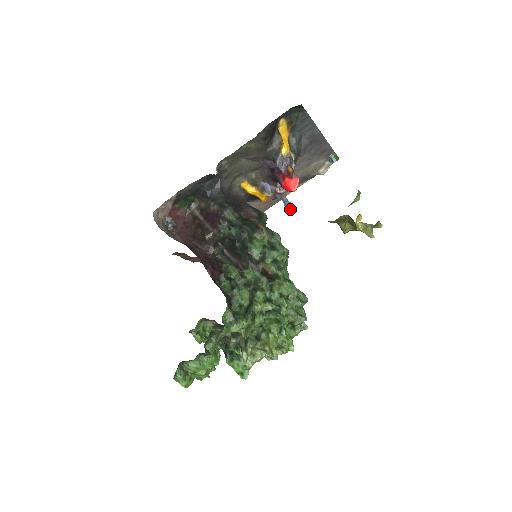
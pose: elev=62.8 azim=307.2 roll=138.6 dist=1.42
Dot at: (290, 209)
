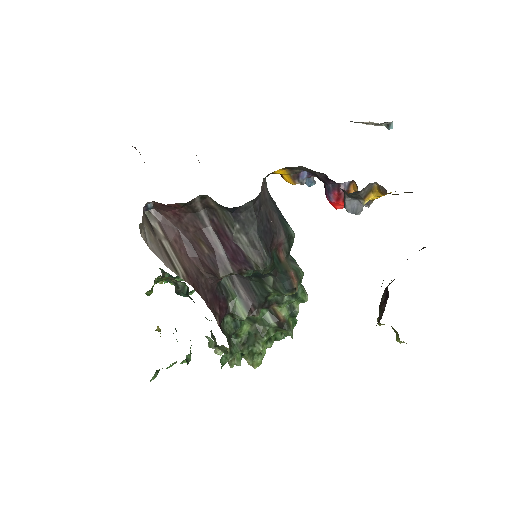
Dot at: occluded
